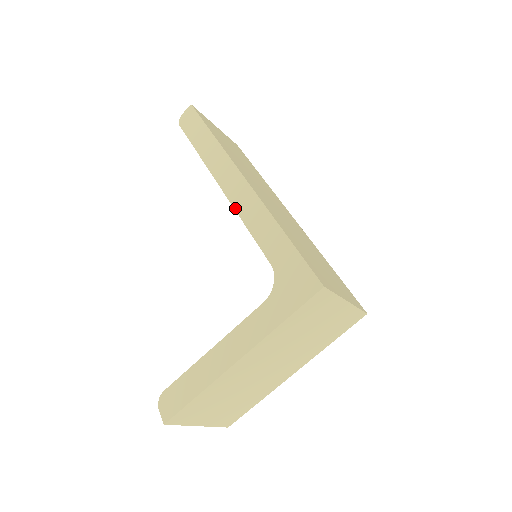
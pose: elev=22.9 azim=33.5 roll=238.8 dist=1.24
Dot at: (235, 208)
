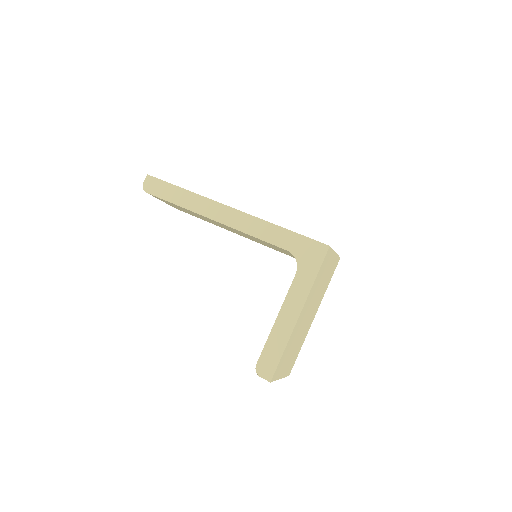
Dot at: (237, 229)
